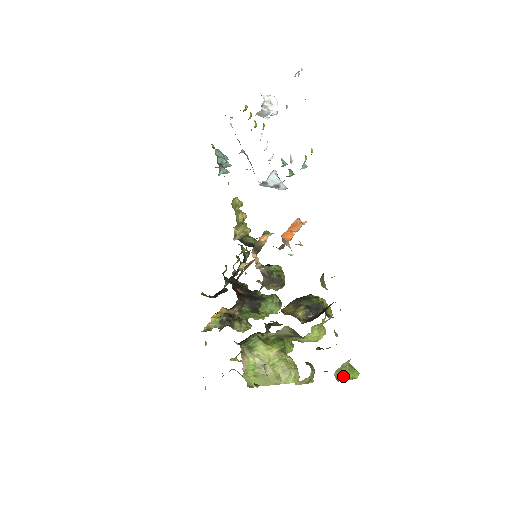
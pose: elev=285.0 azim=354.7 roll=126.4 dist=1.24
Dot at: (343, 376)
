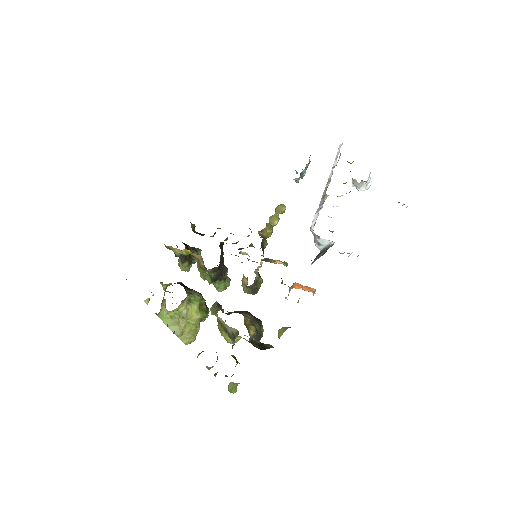
Dot at: (231, 388)
